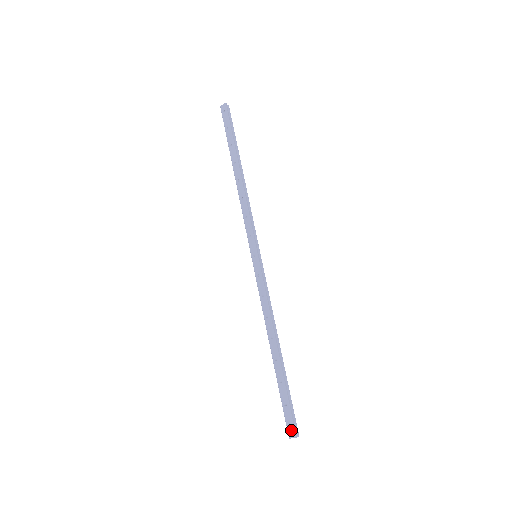
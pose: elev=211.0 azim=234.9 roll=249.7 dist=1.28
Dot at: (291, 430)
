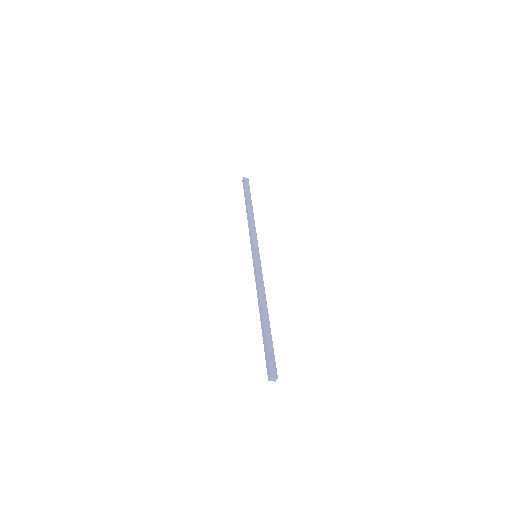
Dot at: (274, 371)
